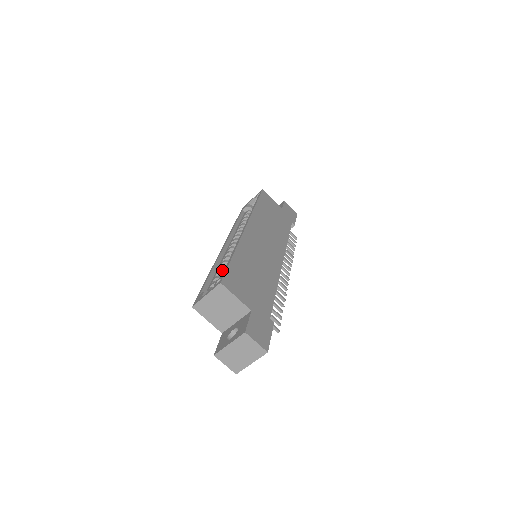
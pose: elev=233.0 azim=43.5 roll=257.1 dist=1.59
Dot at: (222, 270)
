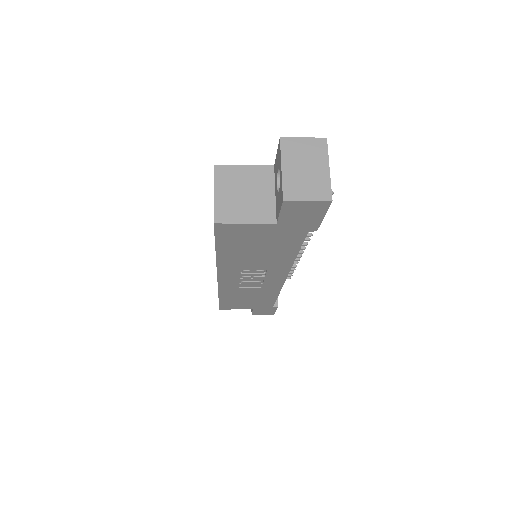
Dot at: occluded
